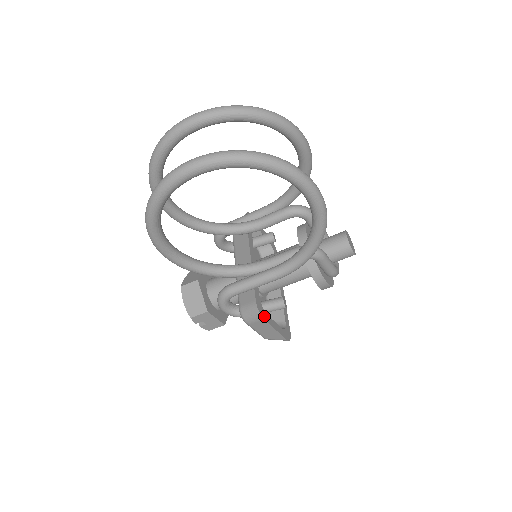
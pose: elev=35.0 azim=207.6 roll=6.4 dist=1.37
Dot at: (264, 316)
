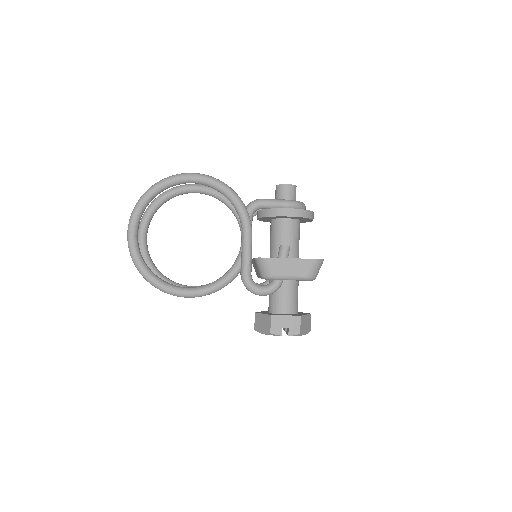
Dot at: (268, 258)
